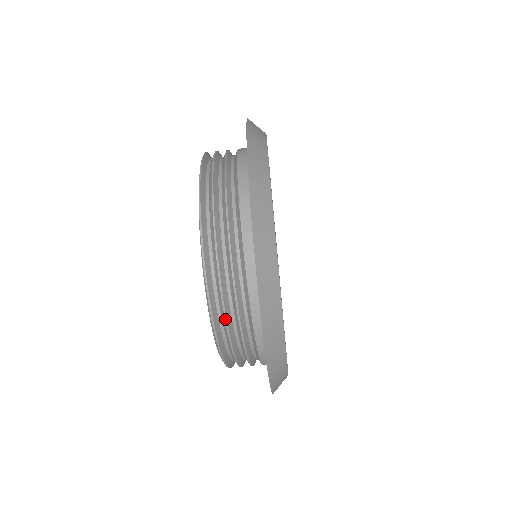
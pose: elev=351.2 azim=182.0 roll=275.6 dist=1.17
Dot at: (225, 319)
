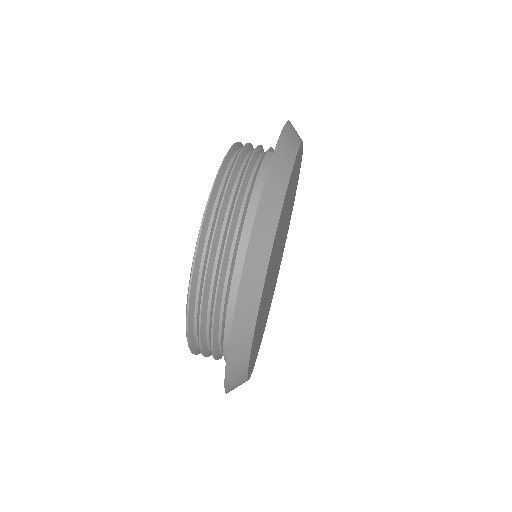
Dot at: (199, 339)
